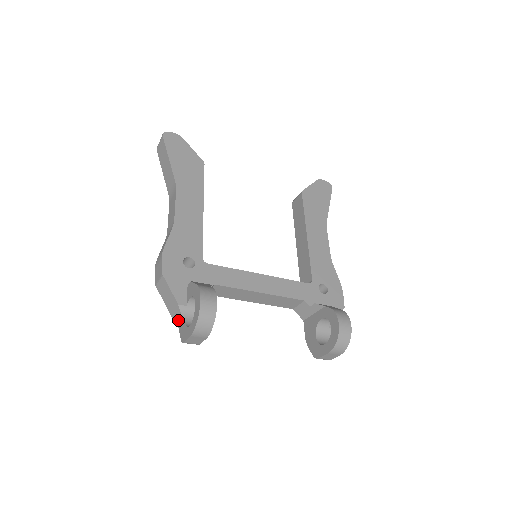
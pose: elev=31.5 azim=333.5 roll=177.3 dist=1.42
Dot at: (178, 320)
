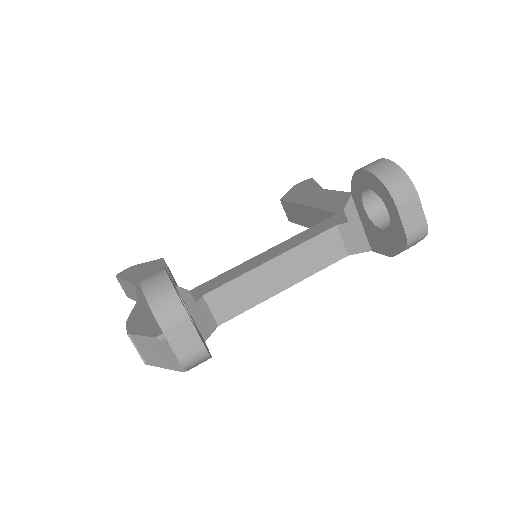
Dot at: (177, 360)
